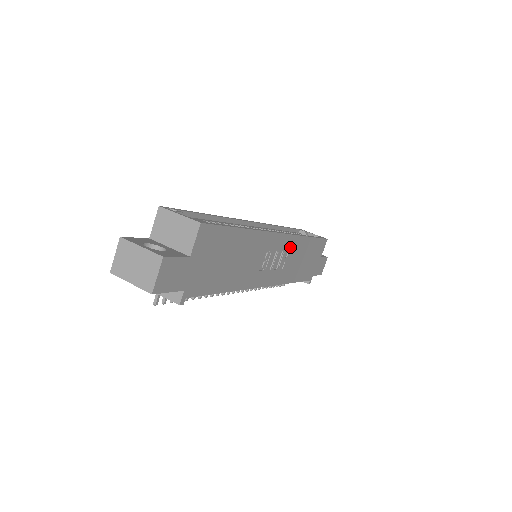
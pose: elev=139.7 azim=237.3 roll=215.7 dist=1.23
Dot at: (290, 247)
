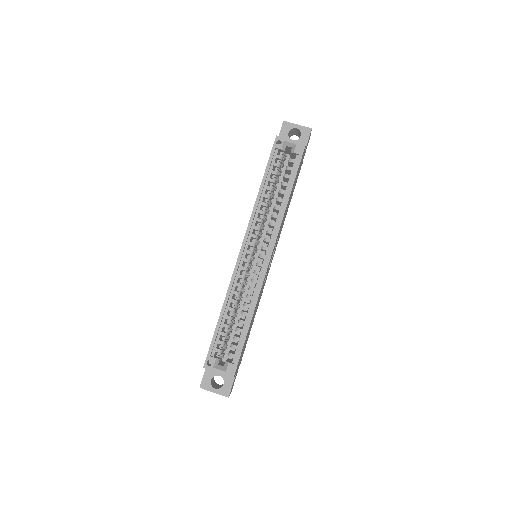
Dot at: occluded
